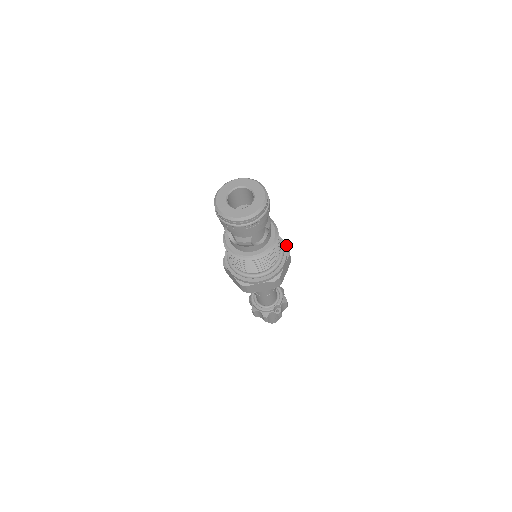
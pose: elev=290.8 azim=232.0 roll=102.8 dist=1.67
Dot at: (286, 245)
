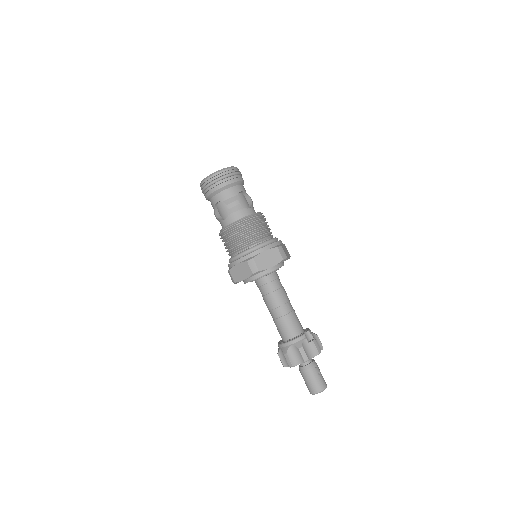
Dot at: occluded
